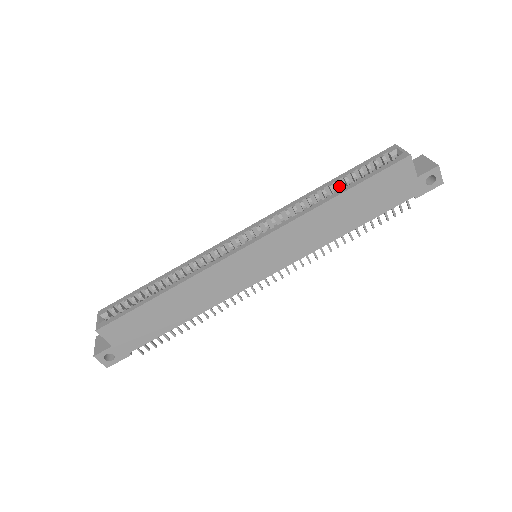
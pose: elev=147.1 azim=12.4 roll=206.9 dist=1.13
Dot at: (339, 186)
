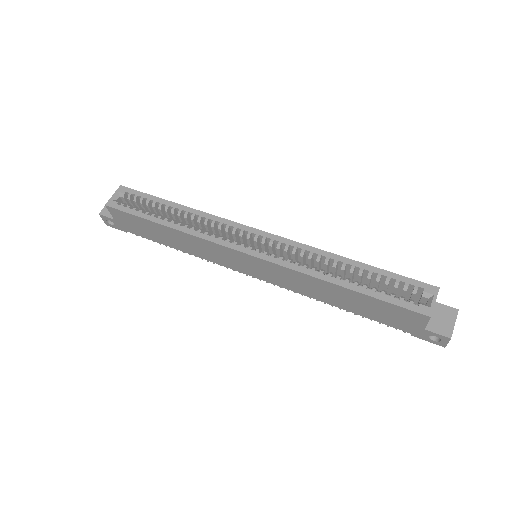
Dot at: (359, 275)
